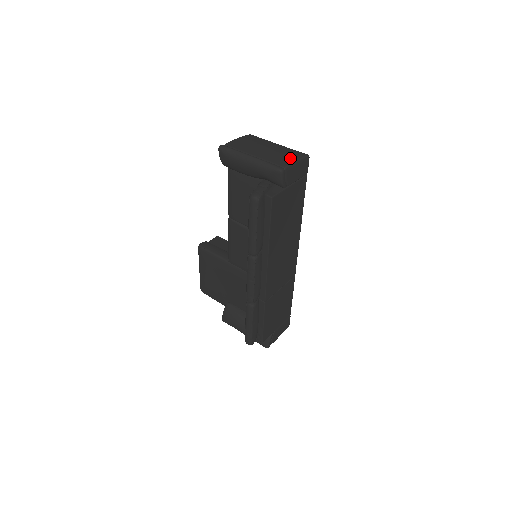
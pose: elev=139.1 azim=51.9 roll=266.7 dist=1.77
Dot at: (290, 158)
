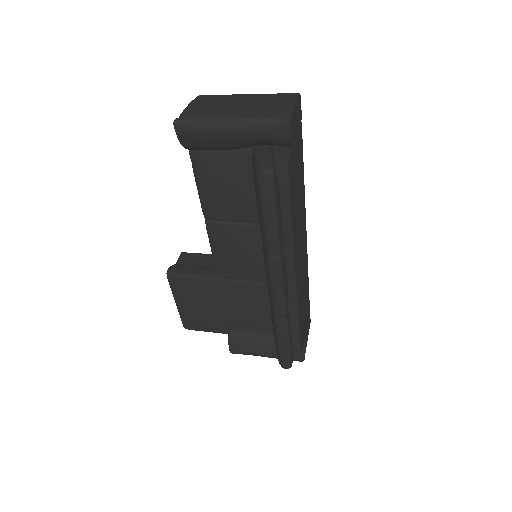
Dot at: (283, 103)
